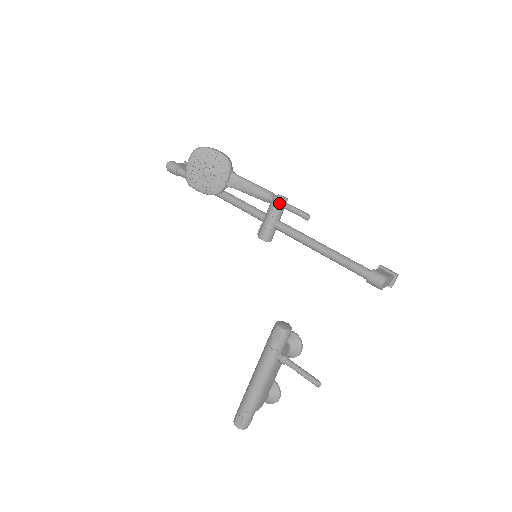
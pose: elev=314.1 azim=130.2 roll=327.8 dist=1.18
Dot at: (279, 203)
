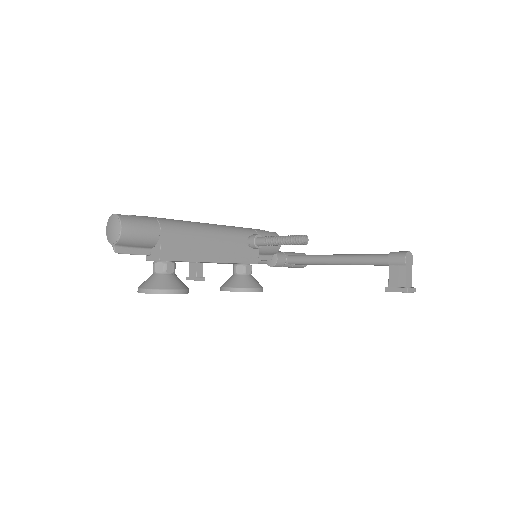
Dot at: (302, 254)
